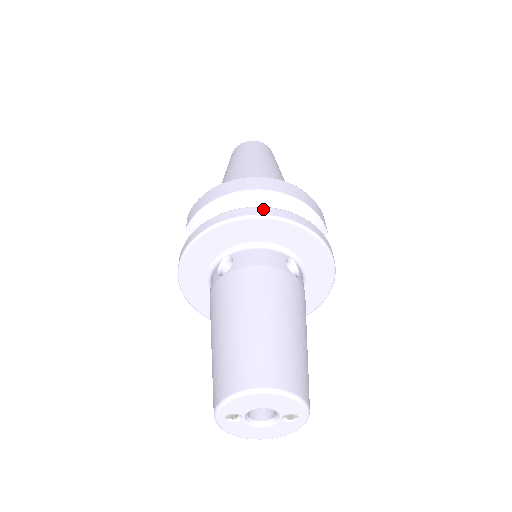
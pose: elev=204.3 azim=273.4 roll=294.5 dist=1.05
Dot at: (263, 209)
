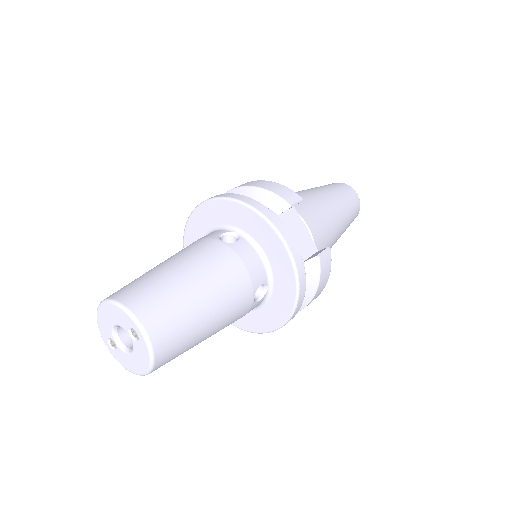
Dot at: occluded
